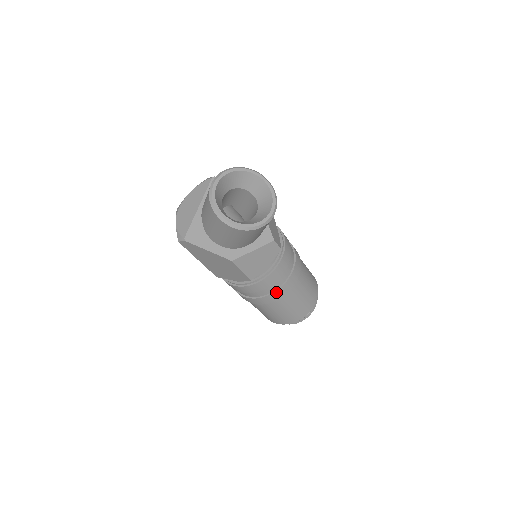
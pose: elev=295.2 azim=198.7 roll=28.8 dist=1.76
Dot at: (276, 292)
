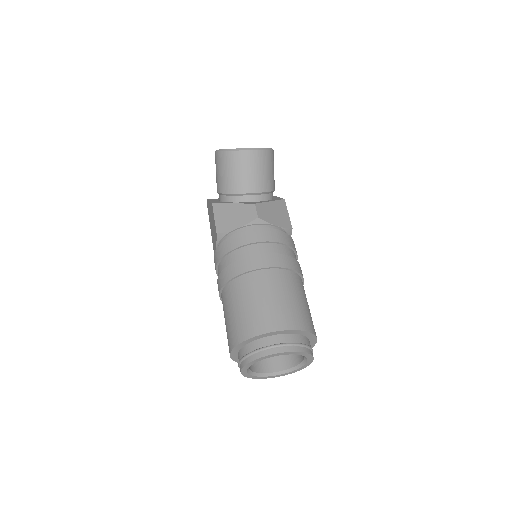
Dot at: (232, 265)
